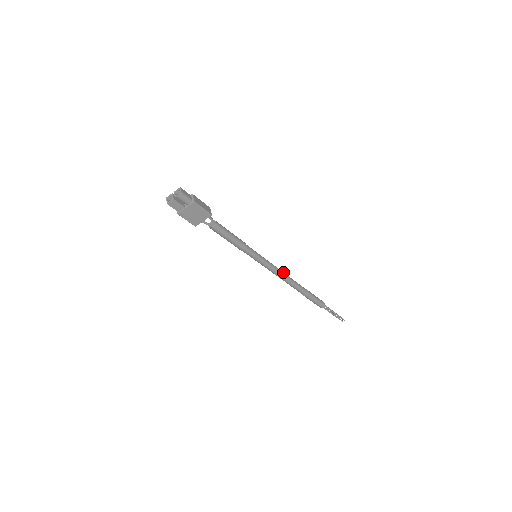
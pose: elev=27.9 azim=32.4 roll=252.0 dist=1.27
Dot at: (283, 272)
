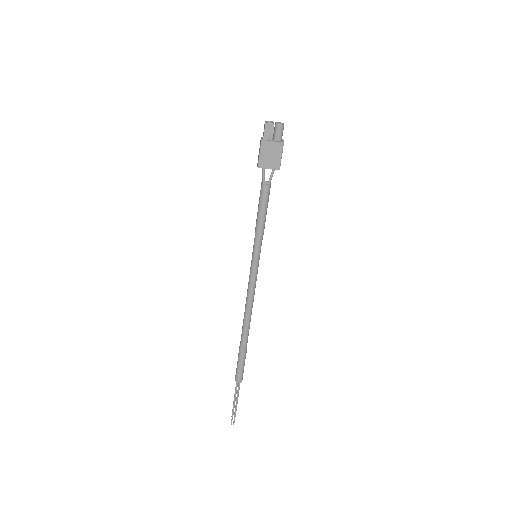
Dot at: (253, 300)
